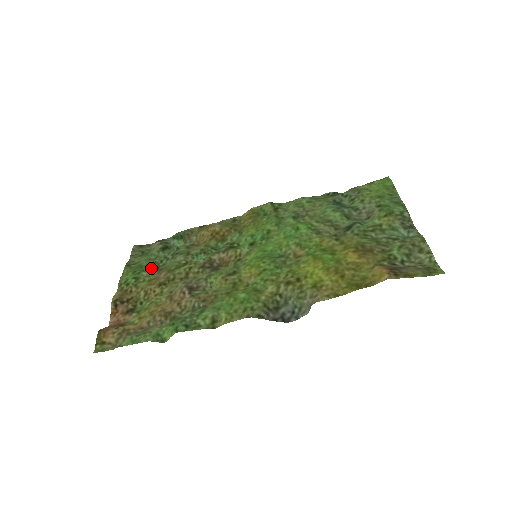
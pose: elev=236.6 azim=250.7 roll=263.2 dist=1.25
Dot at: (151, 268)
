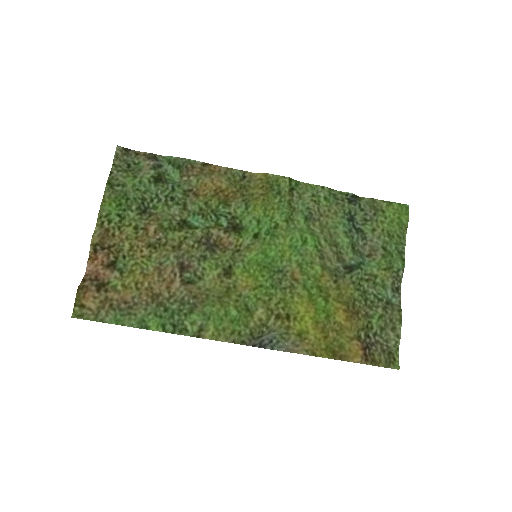
Dot at: (140, 209)
